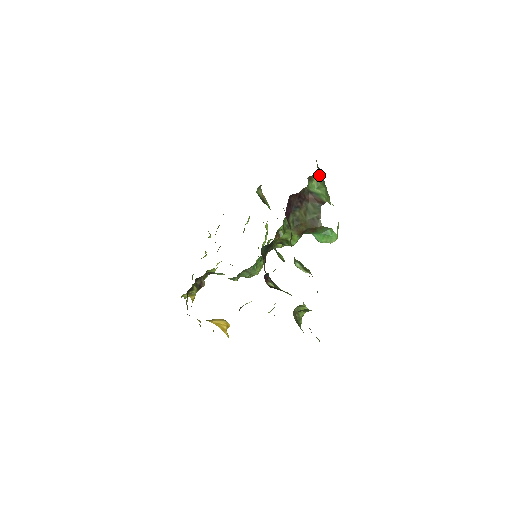
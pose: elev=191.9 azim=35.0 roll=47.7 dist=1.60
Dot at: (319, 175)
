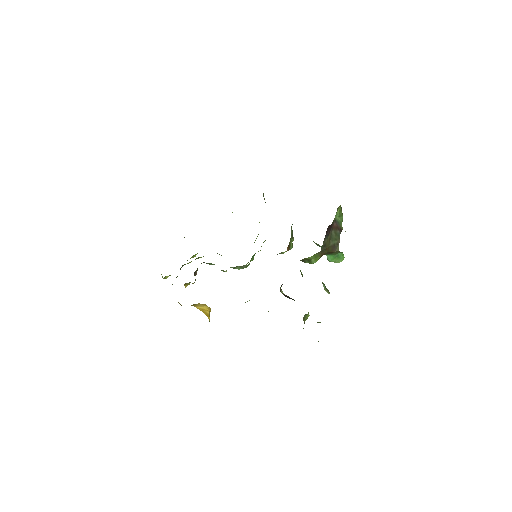
Dot at: occluded
